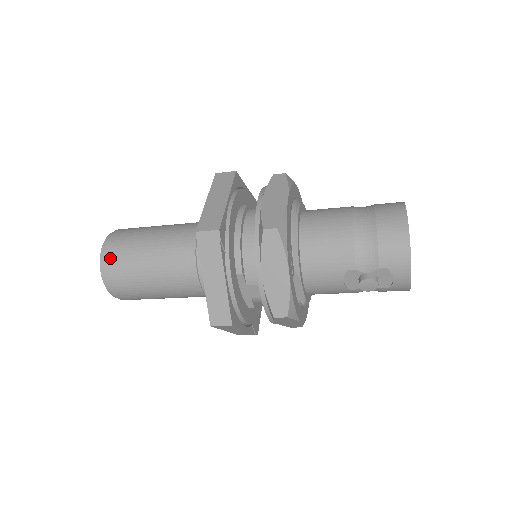
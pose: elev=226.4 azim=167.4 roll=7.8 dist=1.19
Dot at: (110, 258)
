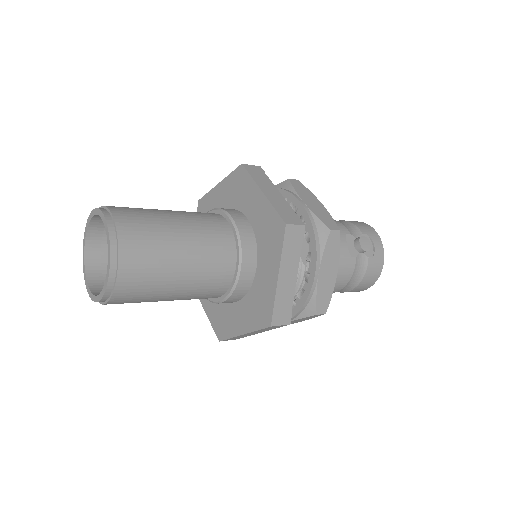
Dot at: (117, 207)
